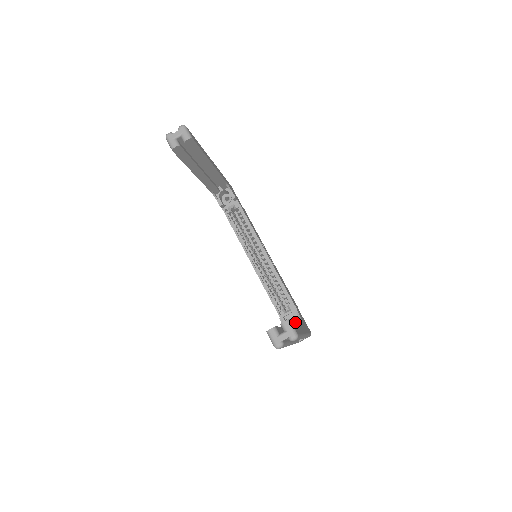
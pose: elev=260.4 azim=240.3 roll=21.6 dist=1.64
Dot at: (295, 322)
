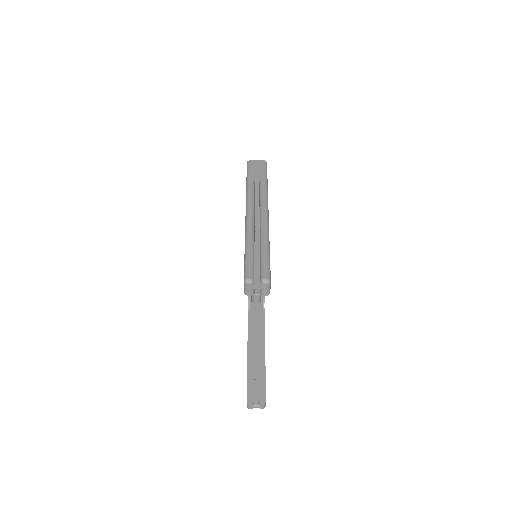
Dot at: (265, 373)
